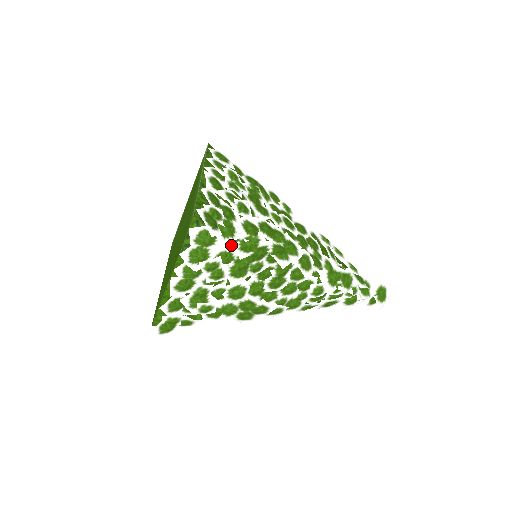
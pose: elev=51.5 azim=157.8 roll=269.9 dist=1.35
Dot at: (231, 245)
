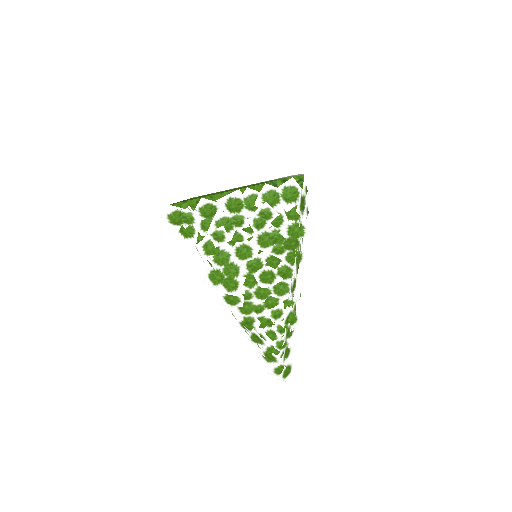
Dot at: (289, 218)
